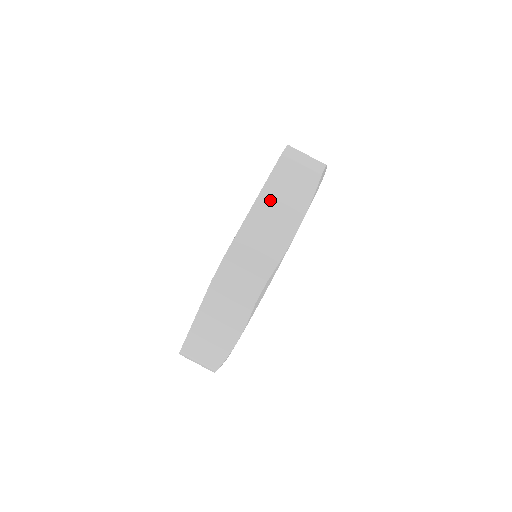
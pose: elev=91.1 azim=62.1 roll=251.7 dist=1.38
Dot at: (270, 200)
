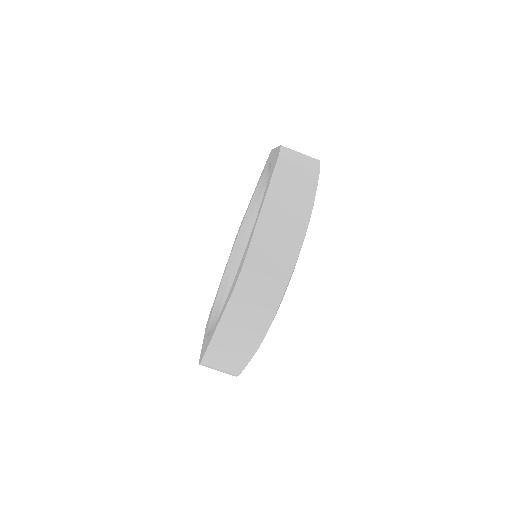
Dot at: (230, 327)
